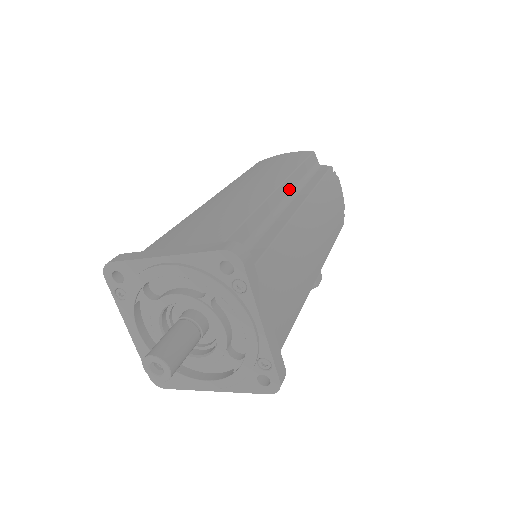
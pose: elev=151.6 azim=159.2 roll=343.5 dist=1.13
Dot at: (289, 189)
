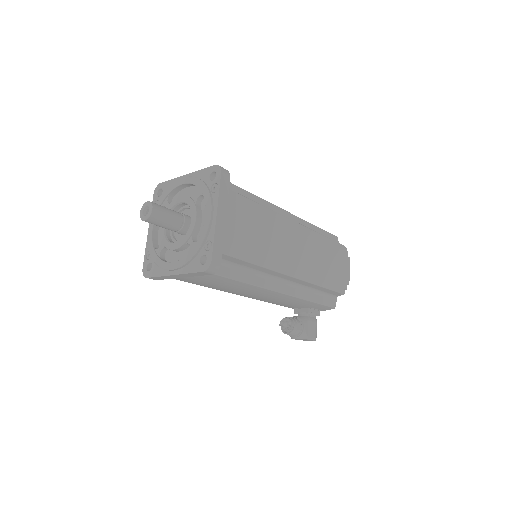
Dot at: occluded
